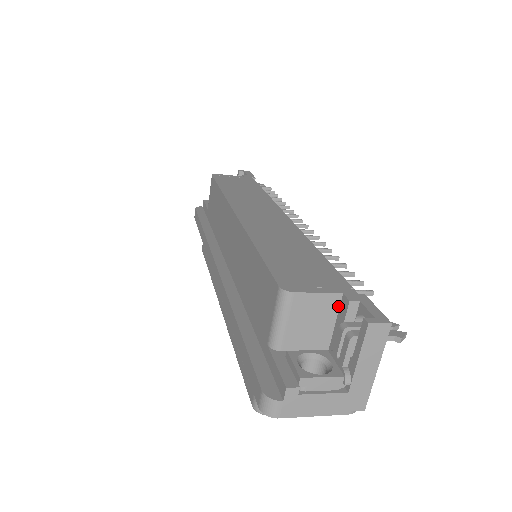
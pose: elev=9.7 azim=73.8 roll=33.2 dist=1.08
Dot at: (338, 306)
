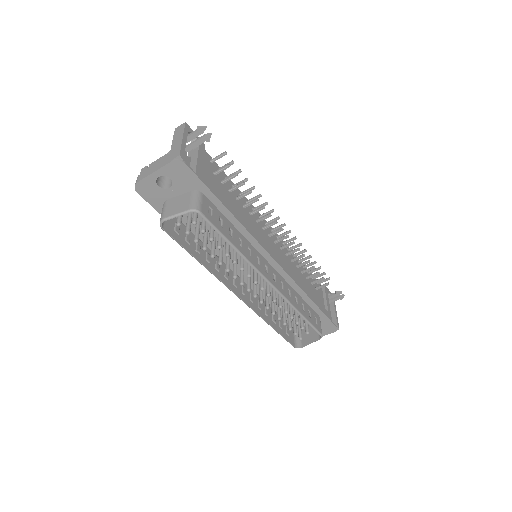
Dot at: occluded
